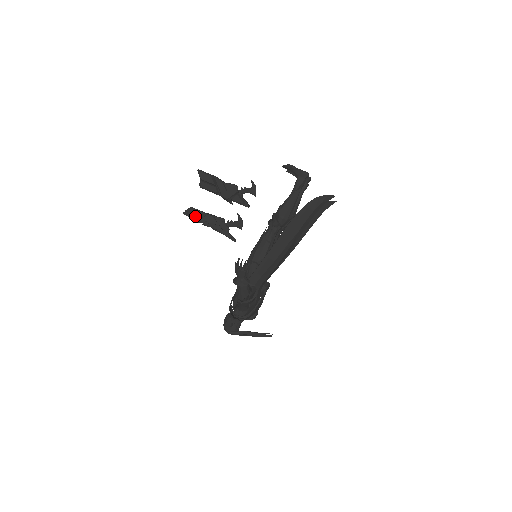
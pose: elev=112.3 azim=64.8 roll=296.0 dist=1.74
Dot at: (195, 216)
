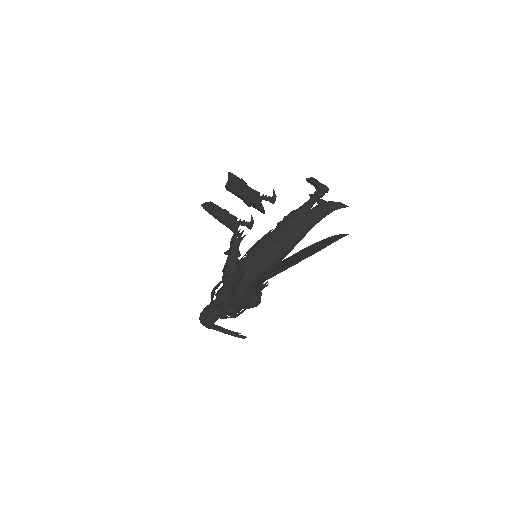
Dot at: (212, 208)
